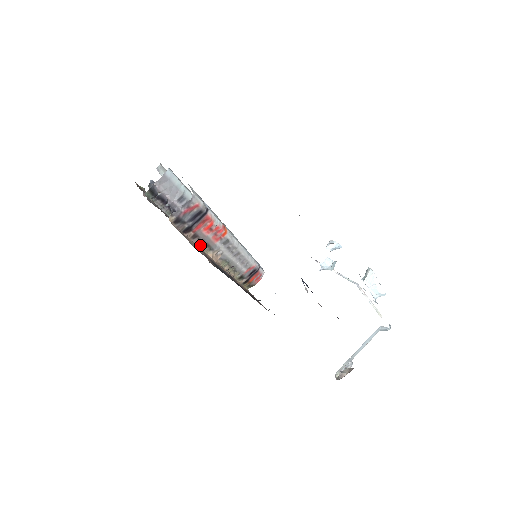
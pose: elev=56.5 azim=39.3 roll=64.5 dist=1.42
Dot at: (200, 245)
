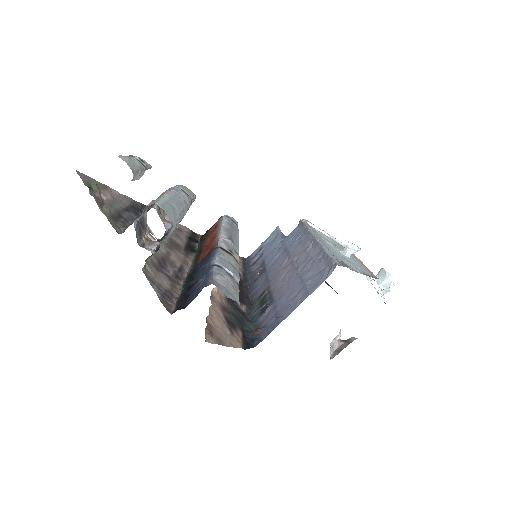
Dot at: occluded
